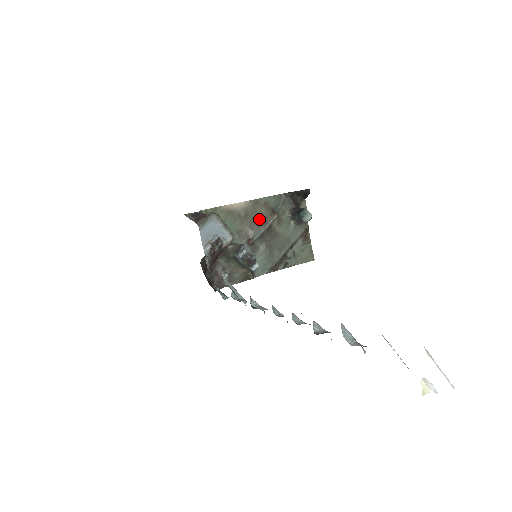
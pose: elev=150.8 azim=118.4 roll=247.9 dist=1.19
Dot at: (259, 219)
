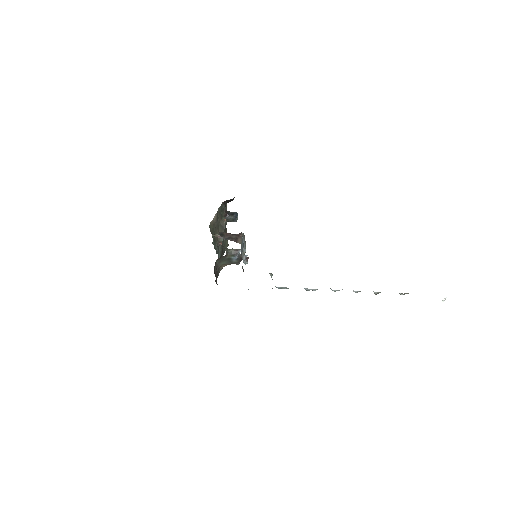
Dot at: (219, 225)
